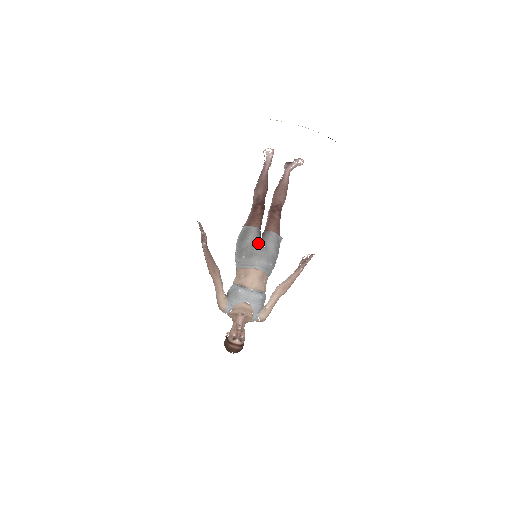
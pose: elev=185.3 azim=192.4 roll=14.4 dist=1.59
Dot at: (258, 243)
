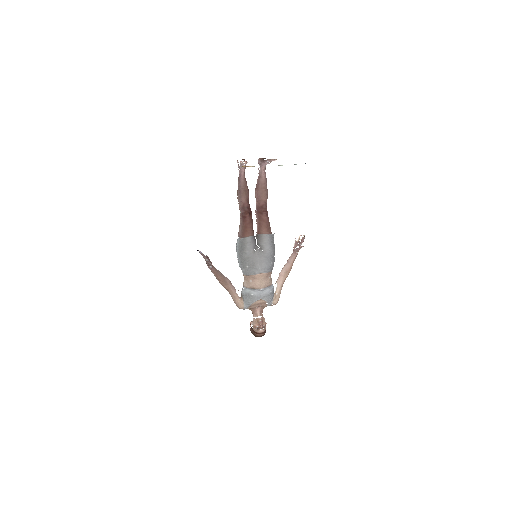
Dot at: (256, 250)
